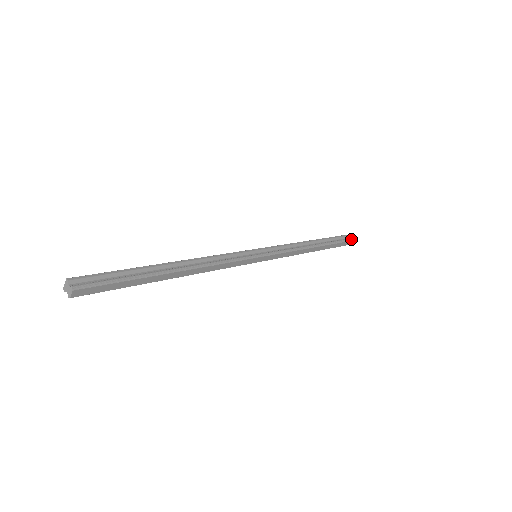
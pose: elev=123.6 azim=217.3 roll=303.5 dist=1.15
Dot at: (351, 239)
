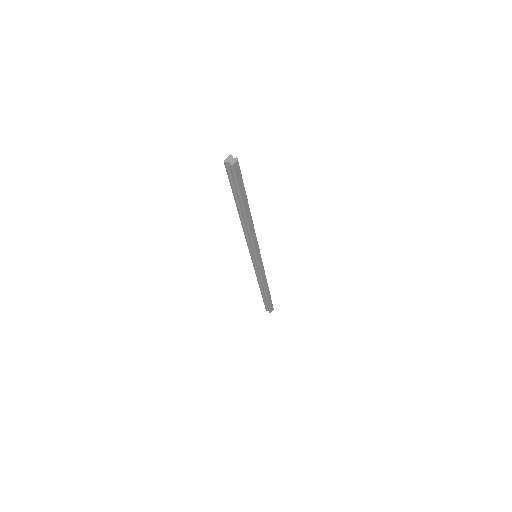
Dot at: occluded
